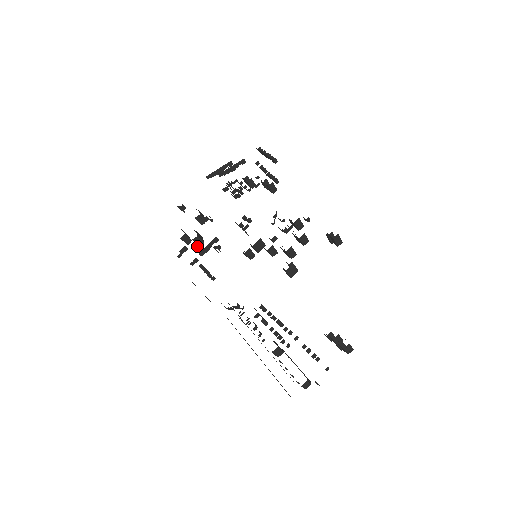
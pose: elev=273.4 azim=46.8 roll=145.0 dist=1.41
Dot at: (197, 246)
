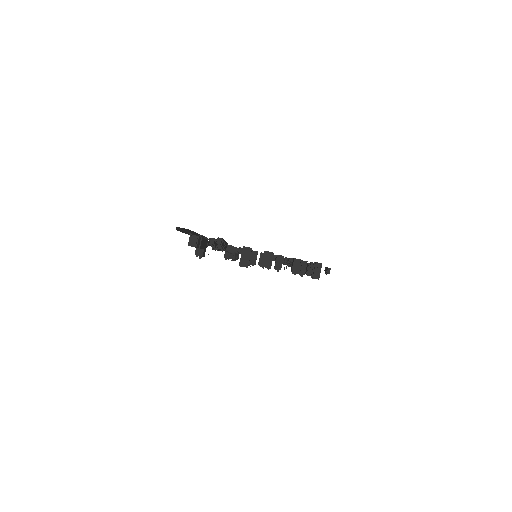
Dot at: occluded
